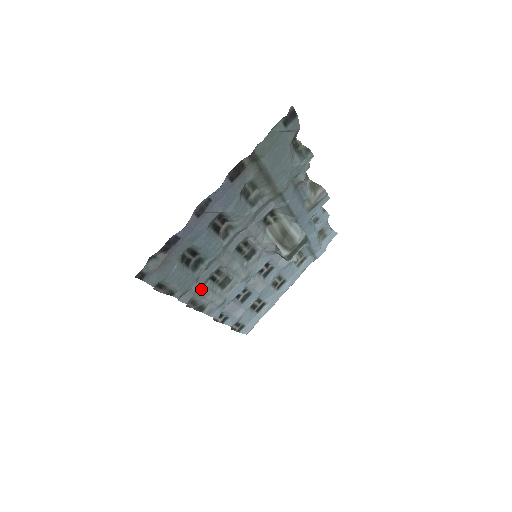
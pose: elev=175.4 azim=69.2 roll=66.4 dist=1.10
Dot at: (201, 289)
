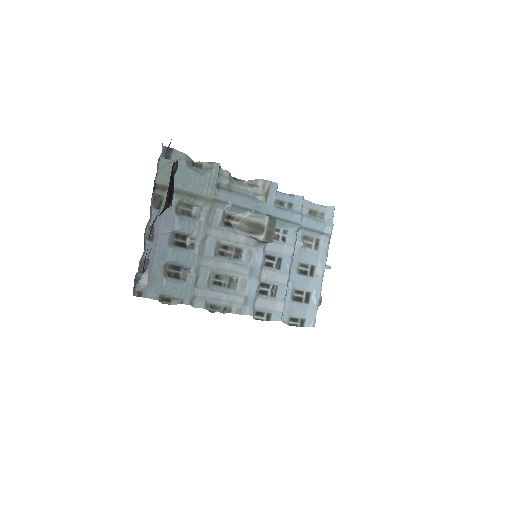
Dot at: (208, 293)
